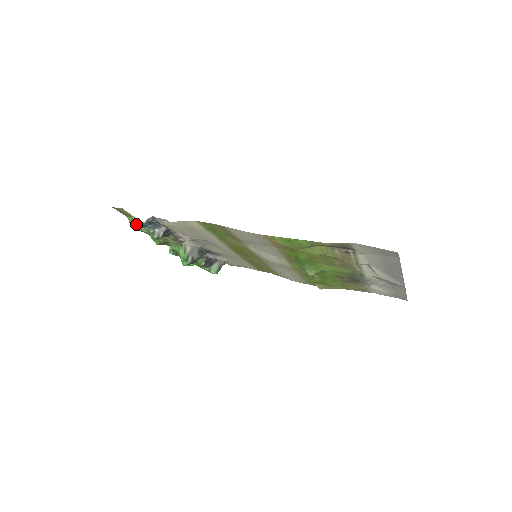
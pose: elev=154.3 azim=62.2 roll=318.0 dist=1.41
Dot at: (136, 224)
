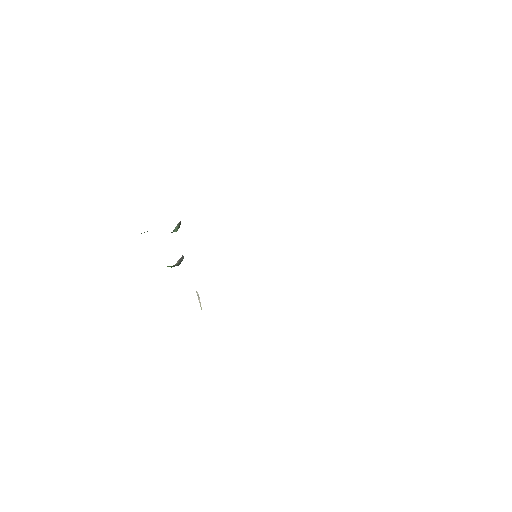
Dot at: occluded
